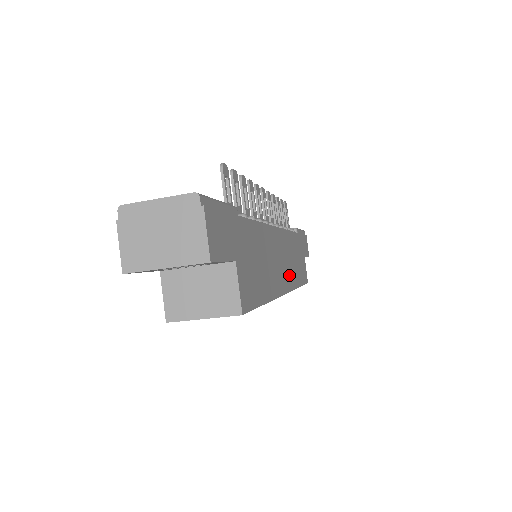
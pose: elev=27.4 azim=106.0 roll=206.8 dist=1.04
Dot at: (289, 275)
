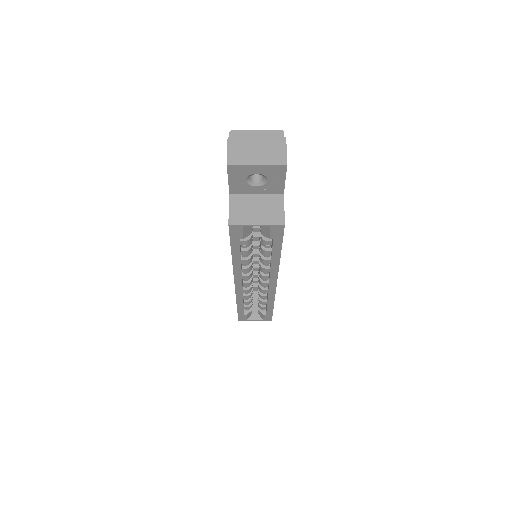
Dot at: occluded
